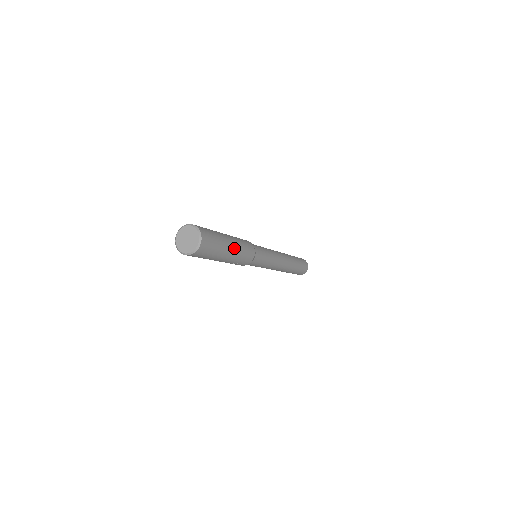
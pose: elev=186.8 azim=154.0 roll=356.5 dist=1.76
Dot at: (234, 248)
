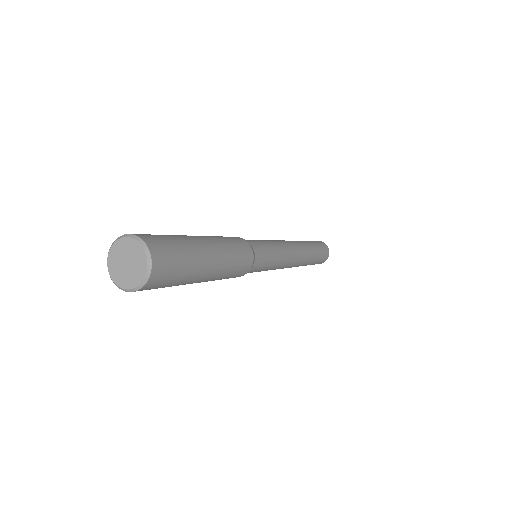
Dot at: (210, 278)
